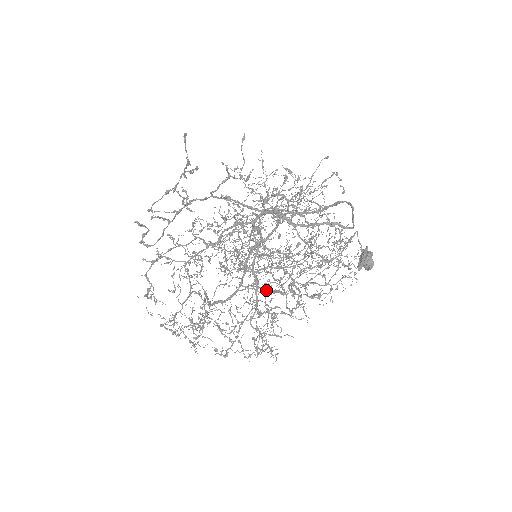
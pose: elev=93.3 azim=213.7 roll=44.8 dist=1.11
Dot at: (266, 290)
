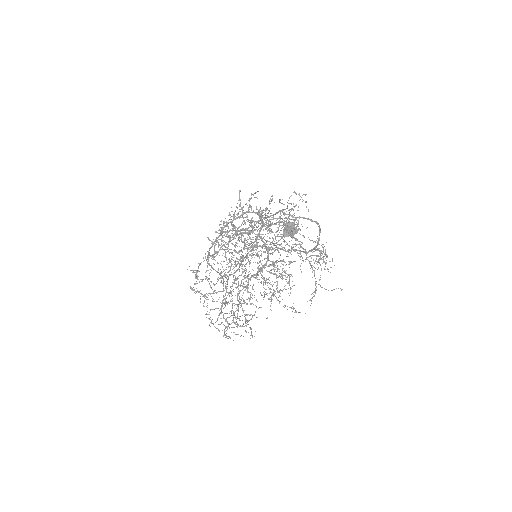
Dot at: (254, 277)
